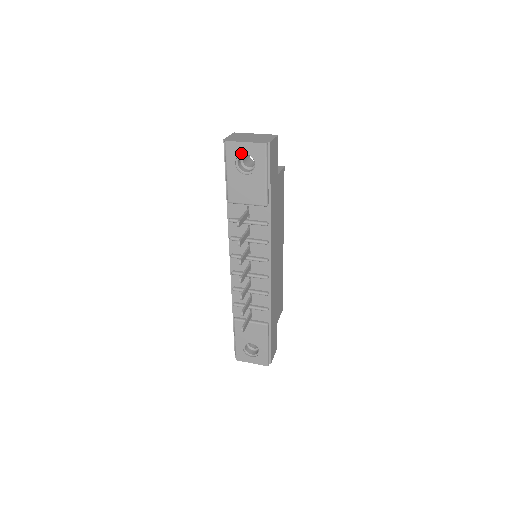
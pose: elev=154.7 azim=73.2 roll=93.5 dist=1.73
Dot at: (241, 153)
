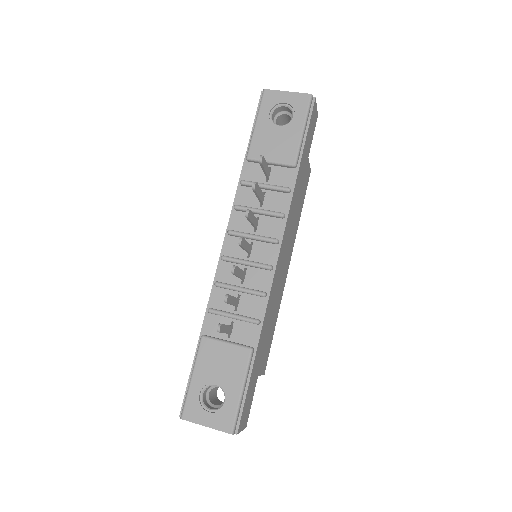
Dot at: (279, 103)
